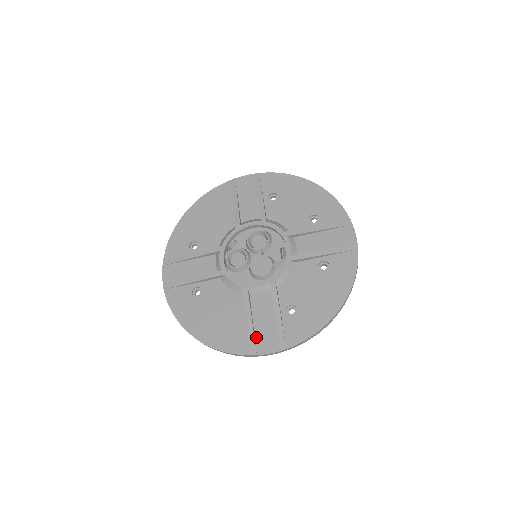
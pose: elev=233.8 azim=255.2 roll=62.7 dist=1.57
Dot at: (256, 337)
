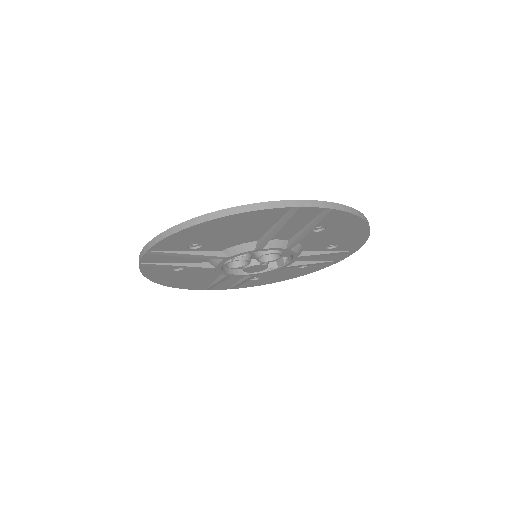
Dot at: (216, 286)
